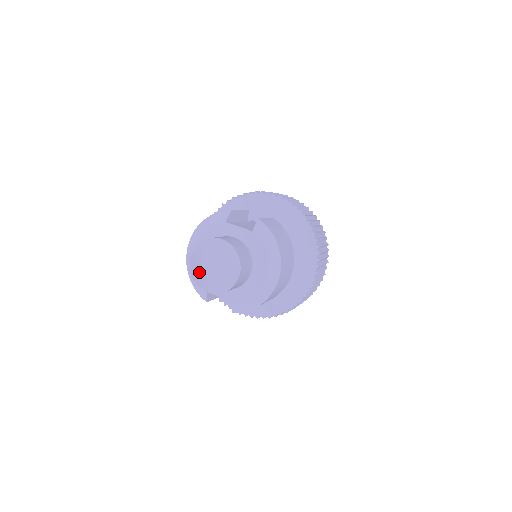
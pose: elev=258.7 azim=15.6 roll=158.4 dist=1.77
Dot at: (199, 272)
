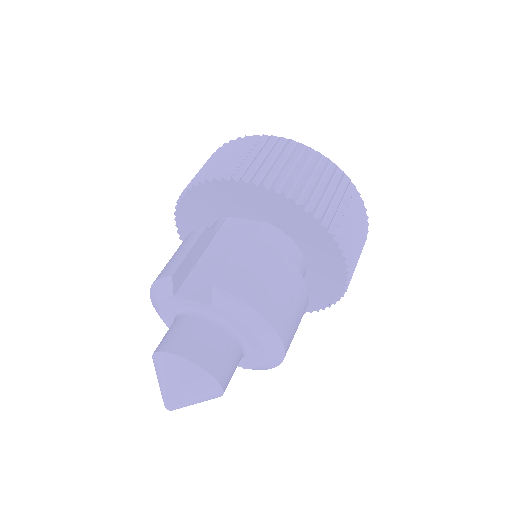
Dot at: occluded
